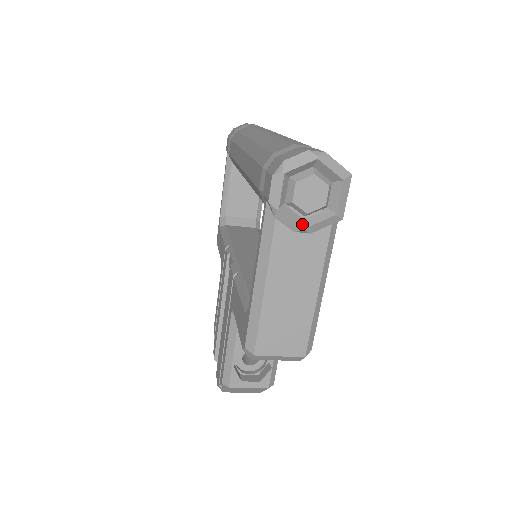
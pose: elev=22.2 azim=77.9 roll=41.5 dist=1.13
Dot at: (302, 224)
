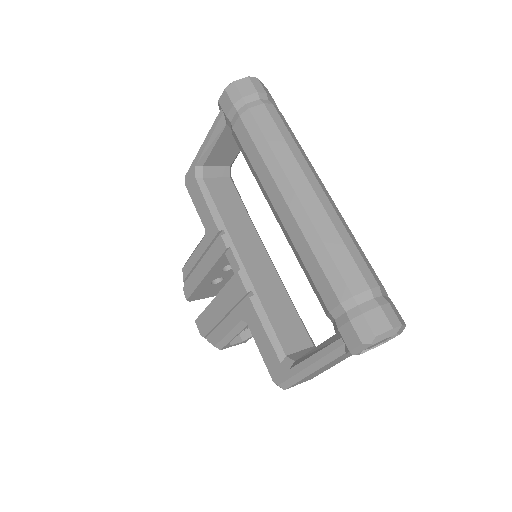
Dot at: (361, 352)
